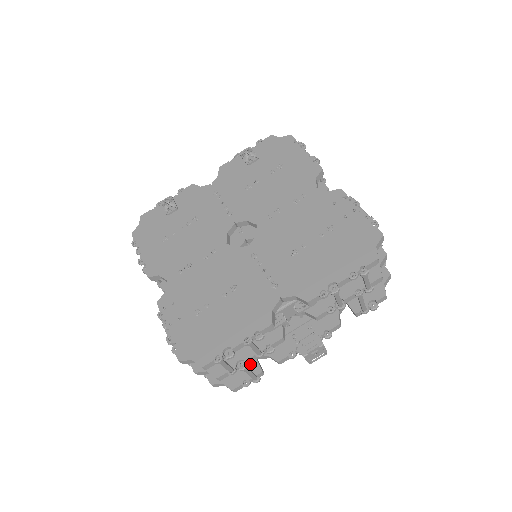
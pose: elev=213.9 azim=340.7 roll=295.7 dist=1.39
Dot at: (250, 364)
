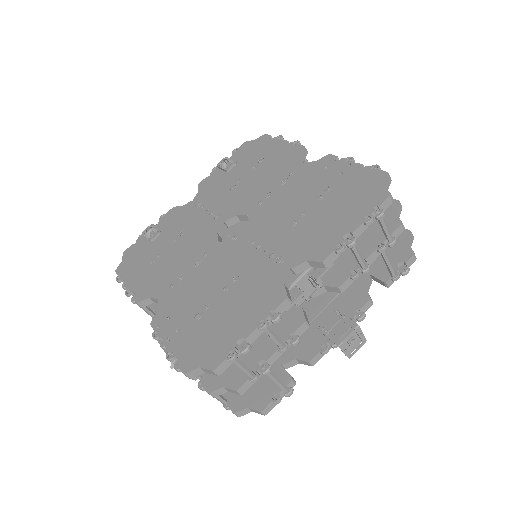
Dot at: (276, 375)
